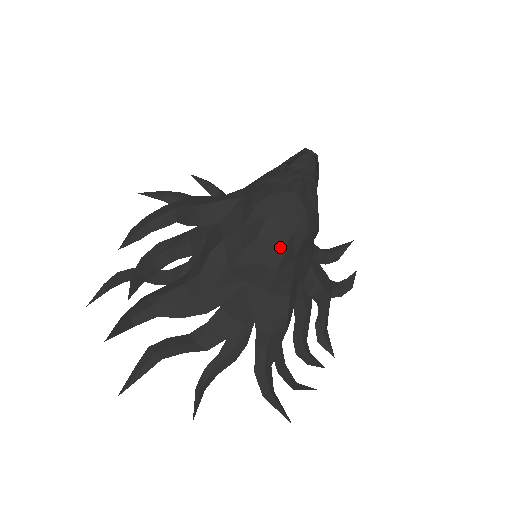
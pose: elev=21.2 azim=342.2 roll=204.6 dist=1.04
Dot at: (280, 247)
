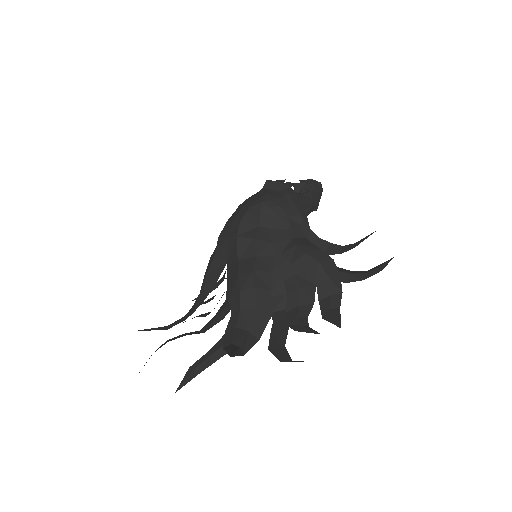
Dot at: (238, 219)
